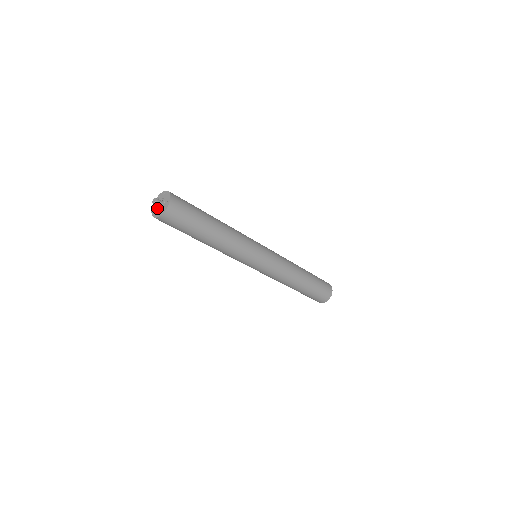
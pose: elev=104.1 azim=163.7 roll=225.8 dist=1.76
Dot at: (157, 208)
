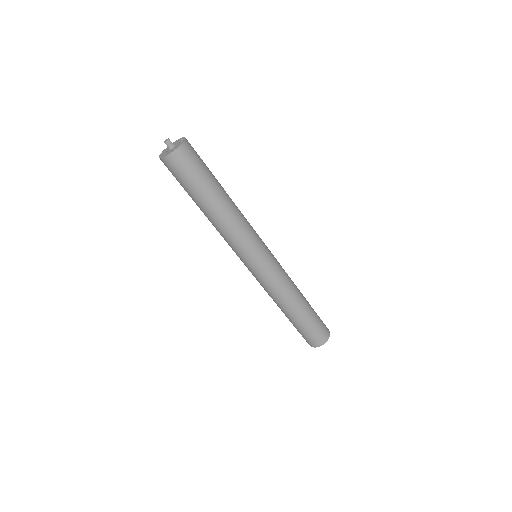
Dot at: (167, 149)
